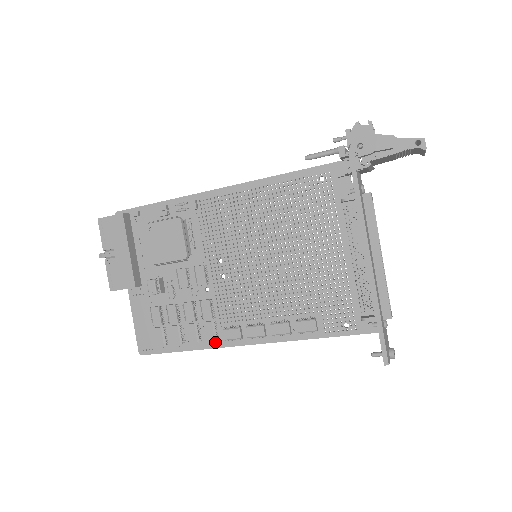
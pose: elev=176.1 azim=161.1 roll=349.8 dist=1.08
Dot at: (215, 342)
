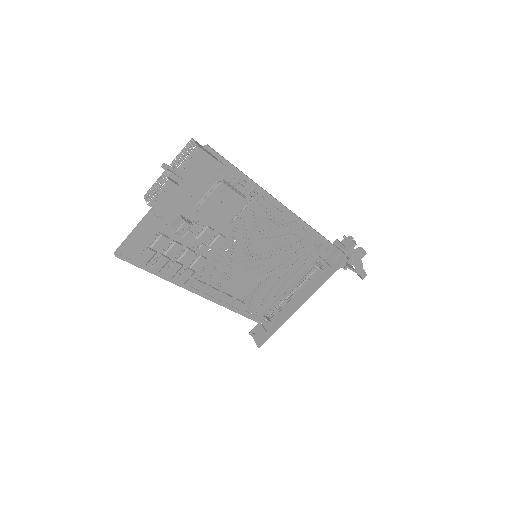
Dot at: (181, 282)
